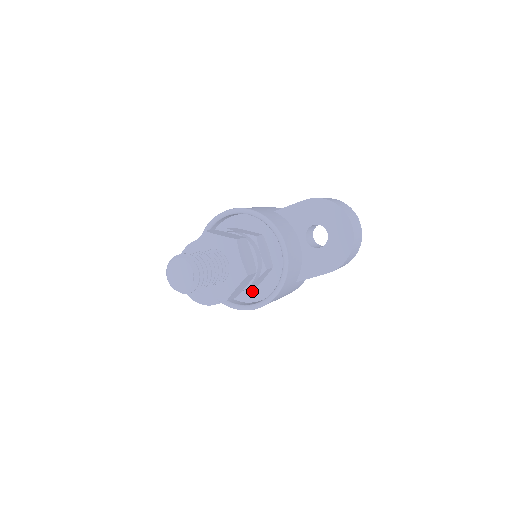
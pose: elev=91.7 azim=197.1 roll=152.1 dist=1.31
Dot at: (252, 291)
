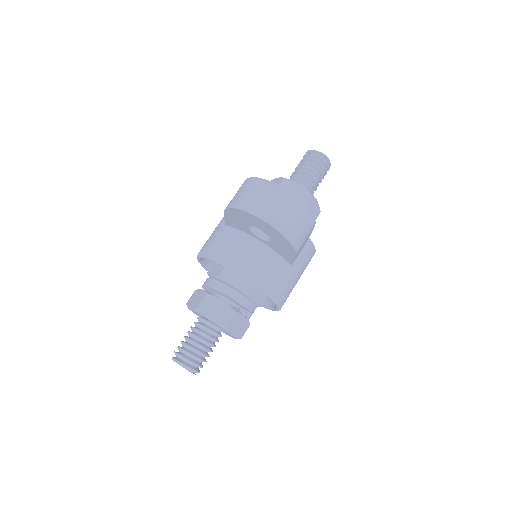
Dot at: occluded
